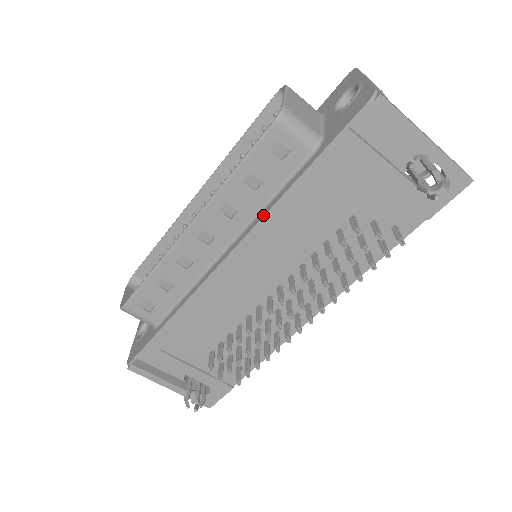
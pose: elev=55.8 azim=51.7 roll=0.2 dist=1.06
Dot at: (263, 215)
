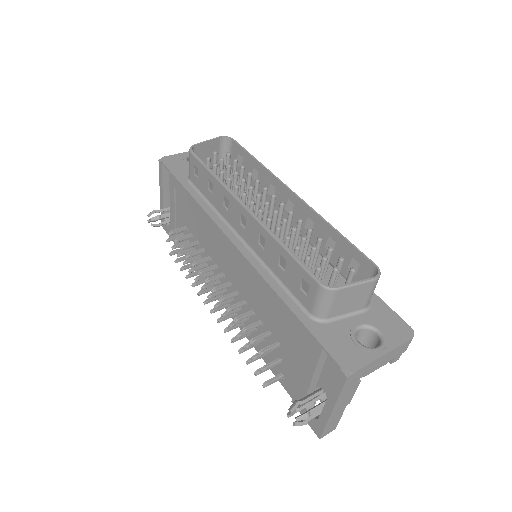
Dot at: (261, 274)
